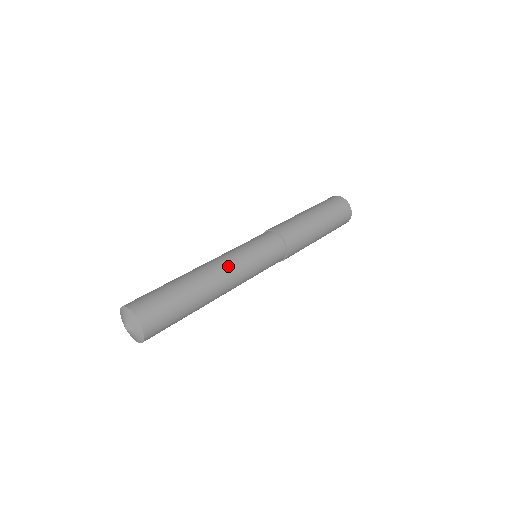
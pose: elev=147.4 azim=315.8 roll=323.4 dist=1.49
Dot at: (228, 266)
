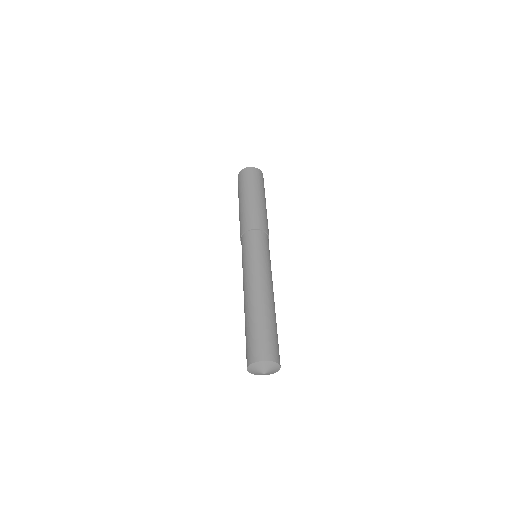
Dot at: (252, 280)
